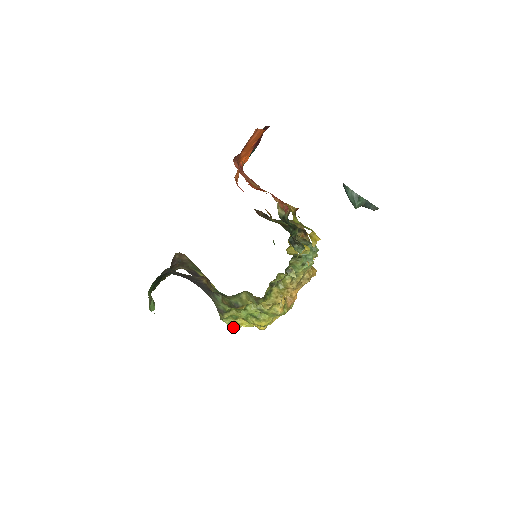
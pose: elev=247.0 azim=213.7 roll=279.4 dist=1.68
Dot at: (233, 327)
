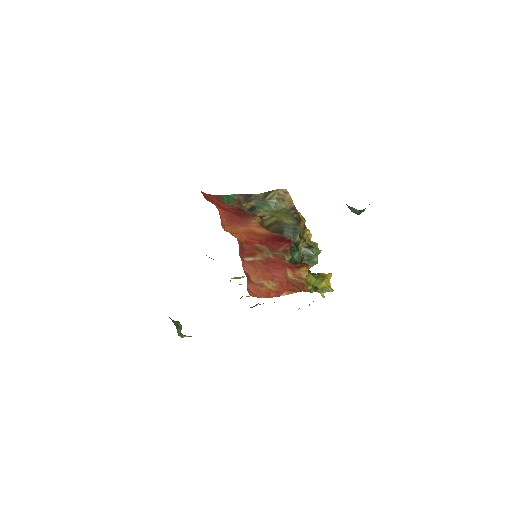
Dot at: occluded
